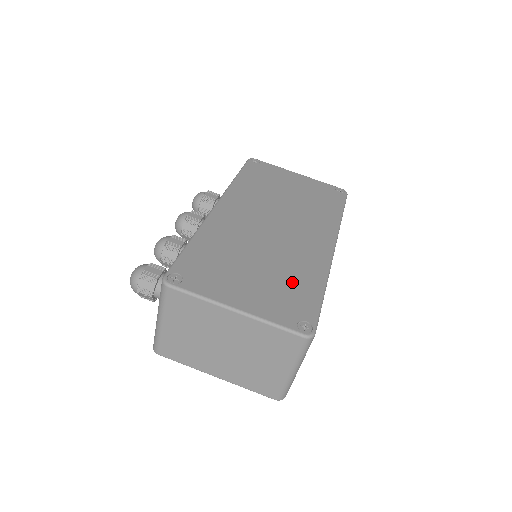
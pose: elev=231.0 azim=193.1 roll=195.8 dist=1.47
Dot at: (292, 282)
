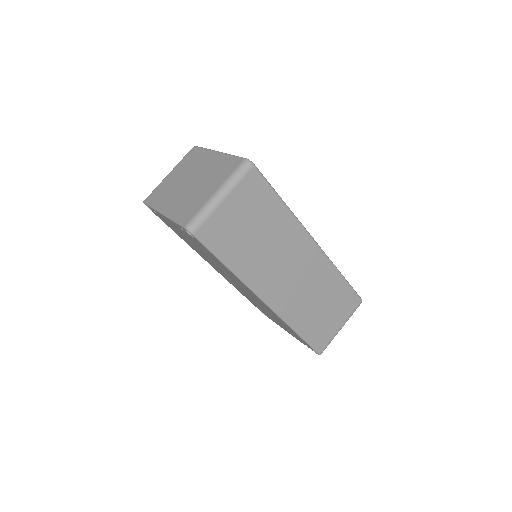
Dot at: occluded
